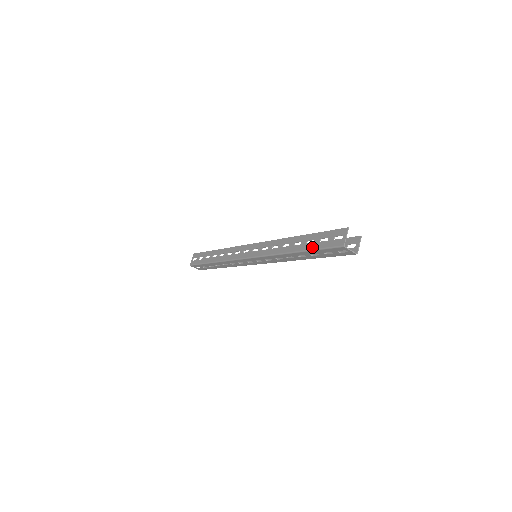
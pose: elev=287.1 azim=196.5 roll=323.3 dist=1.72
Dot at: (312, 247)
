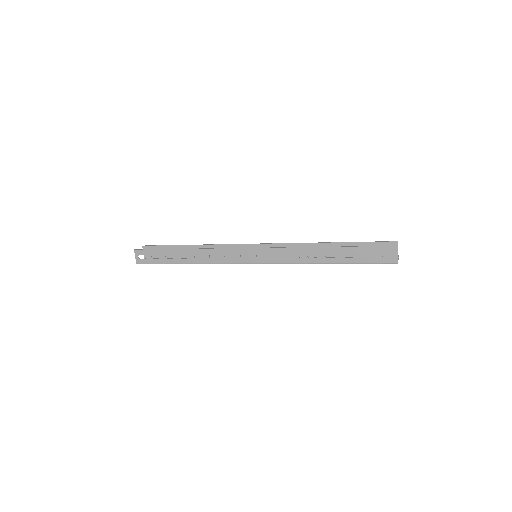
Dot at: (355, 261)
